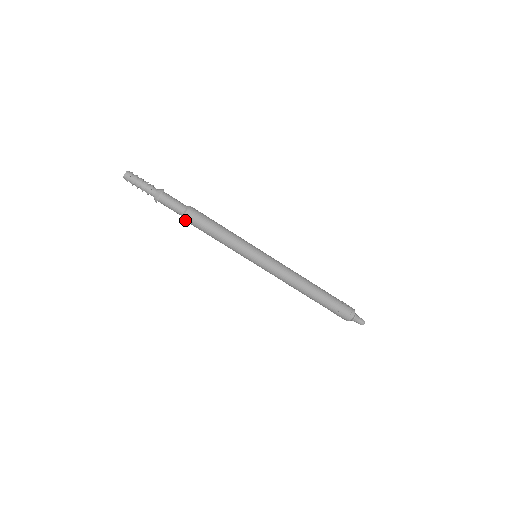
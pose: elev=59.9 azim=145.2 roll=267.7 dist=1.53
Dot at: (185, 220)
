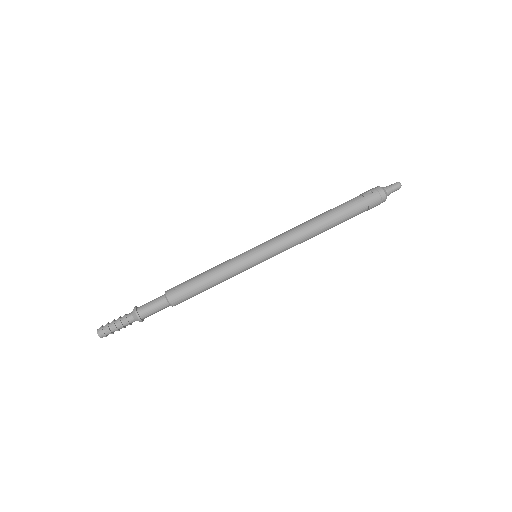
Dot at: occluded
